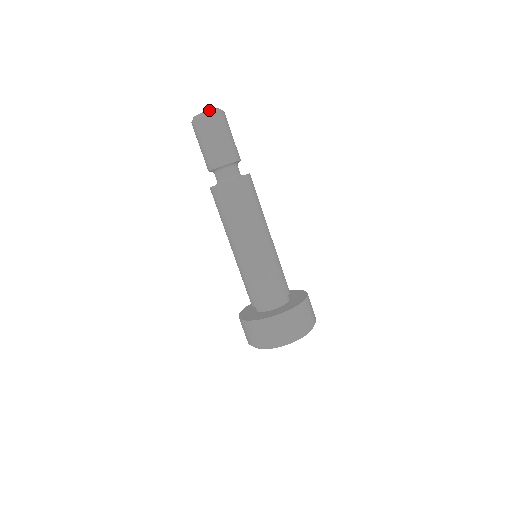
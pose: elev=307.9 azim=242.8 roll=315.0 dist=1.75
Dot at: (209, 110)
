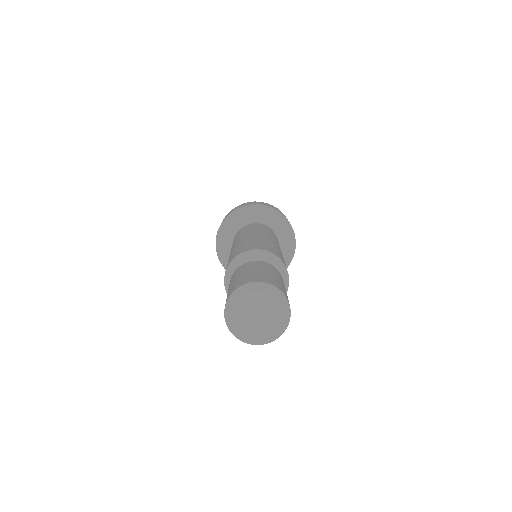
Dot at: (243, 338)
